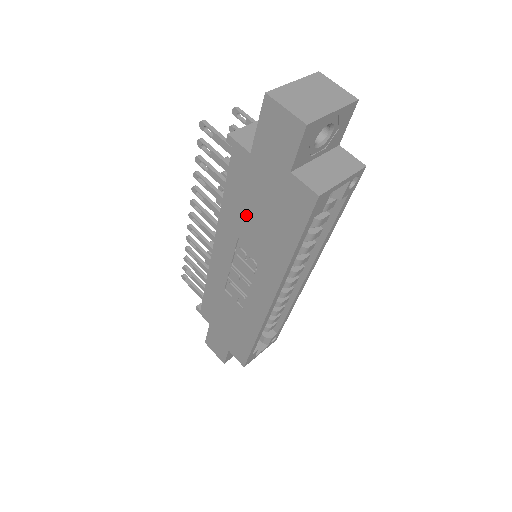
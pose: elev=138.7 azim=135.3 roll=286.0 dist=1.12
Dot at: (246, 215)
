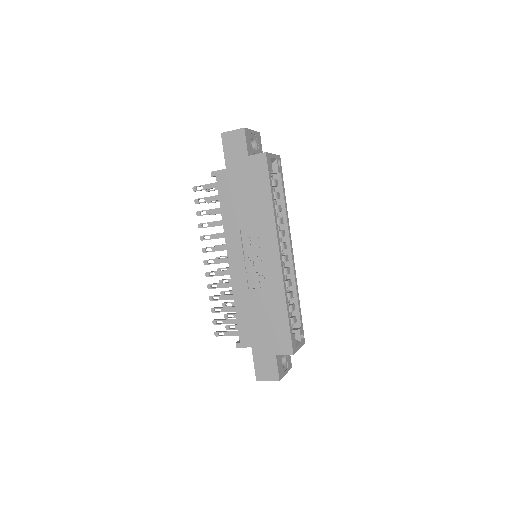
Dot at: (238, 208)
